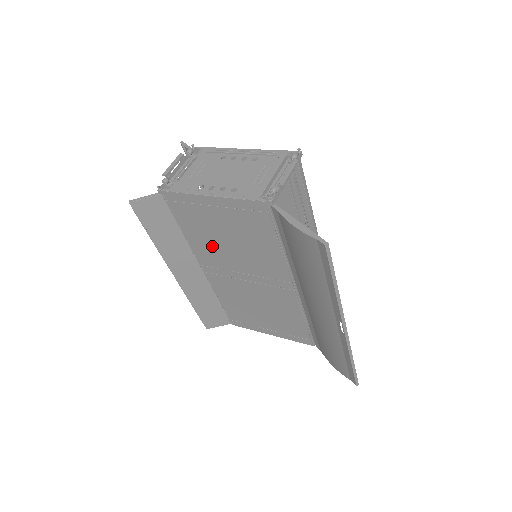
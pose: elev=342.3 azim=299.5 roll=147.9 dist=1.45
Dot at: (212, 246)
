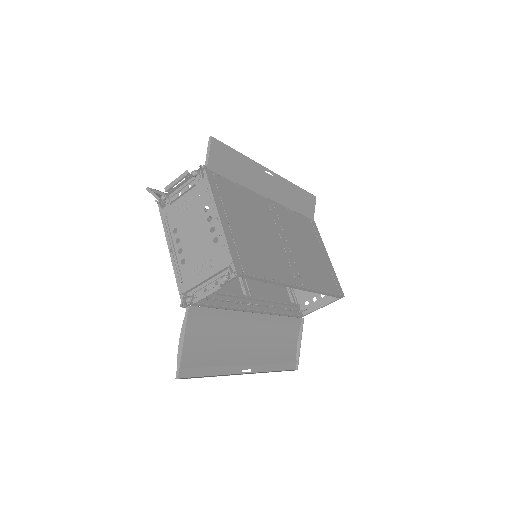
Dot at: occluded
